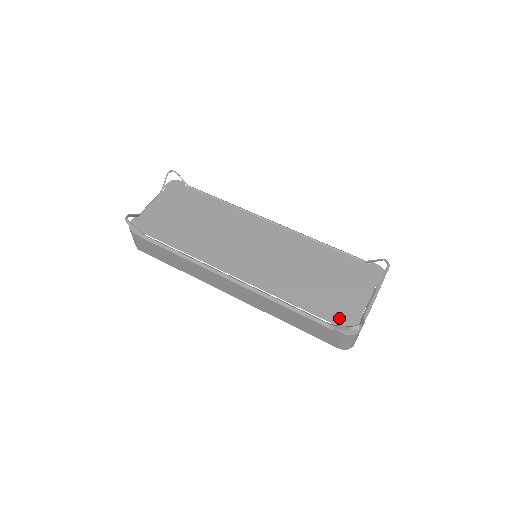
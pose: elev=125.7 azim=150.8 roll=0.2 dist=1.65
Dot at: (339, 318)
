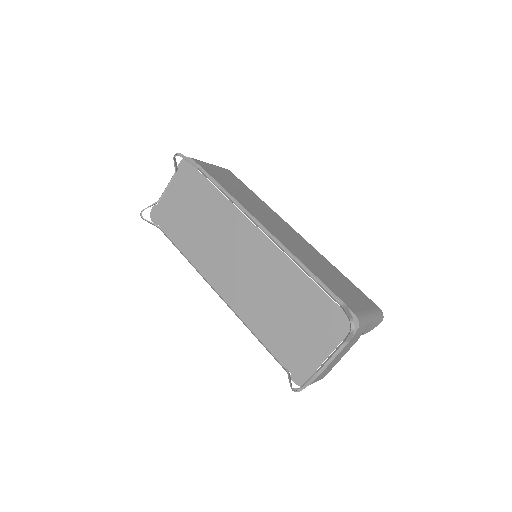
Dot at: (295, 365)
